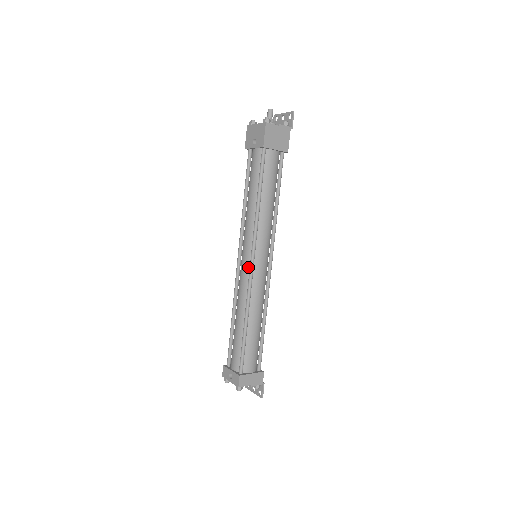
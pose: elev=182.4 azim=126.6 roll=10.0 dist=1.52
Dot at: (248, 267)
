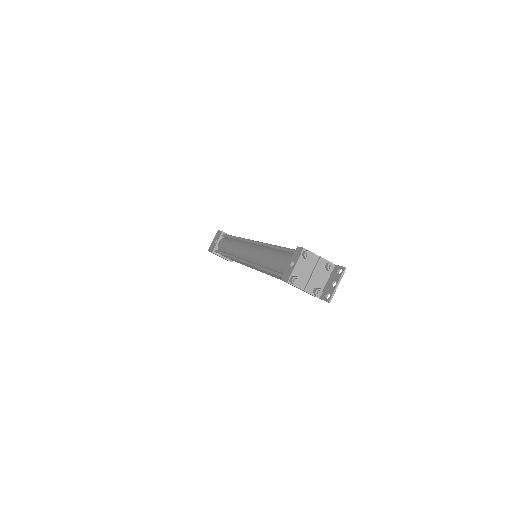
Dot at: (252, 246)
